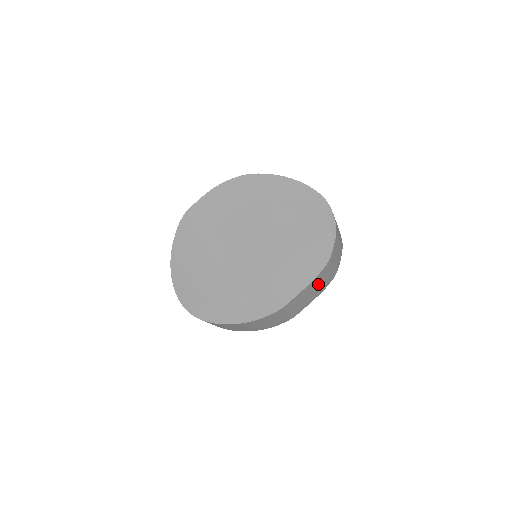
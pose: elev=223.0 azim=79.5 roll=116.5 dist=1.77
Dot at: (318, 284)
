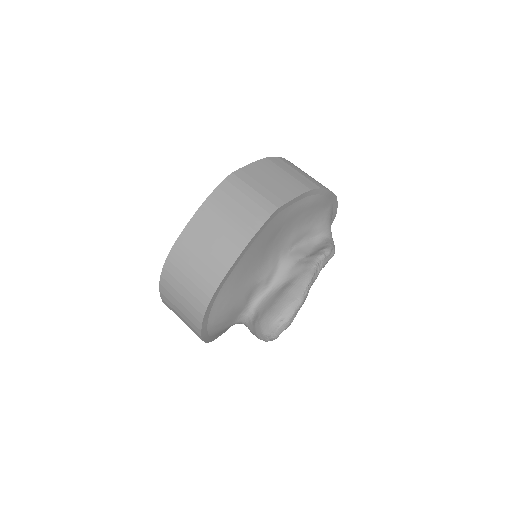
Dot at: (283, 172)
